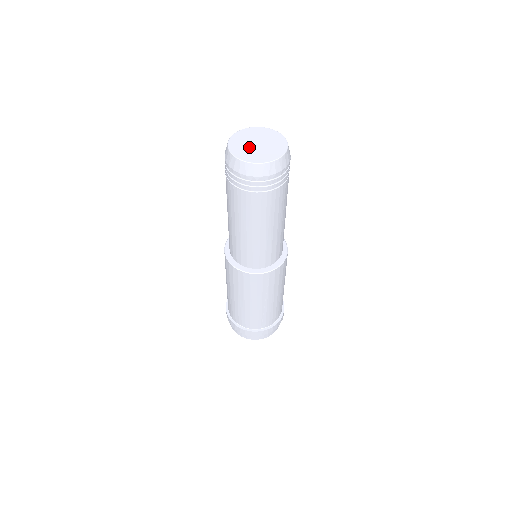
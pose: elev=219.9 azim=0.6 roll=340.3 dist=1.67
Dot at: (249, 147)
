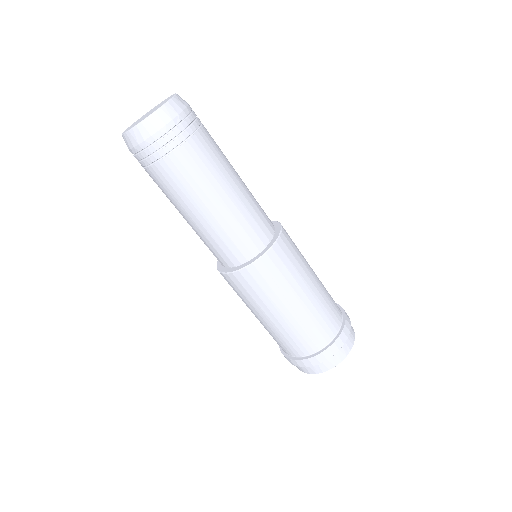
Dot at: (139, 120)
